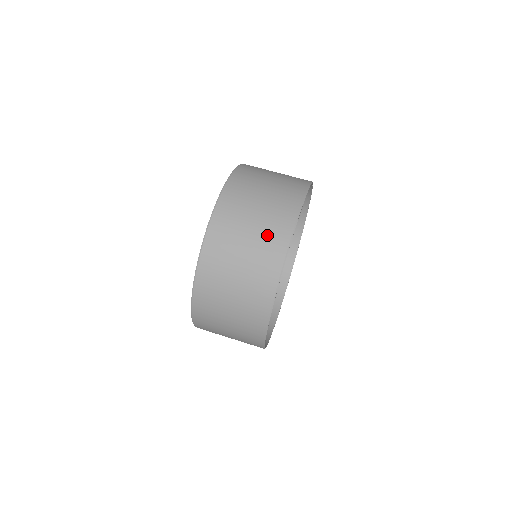
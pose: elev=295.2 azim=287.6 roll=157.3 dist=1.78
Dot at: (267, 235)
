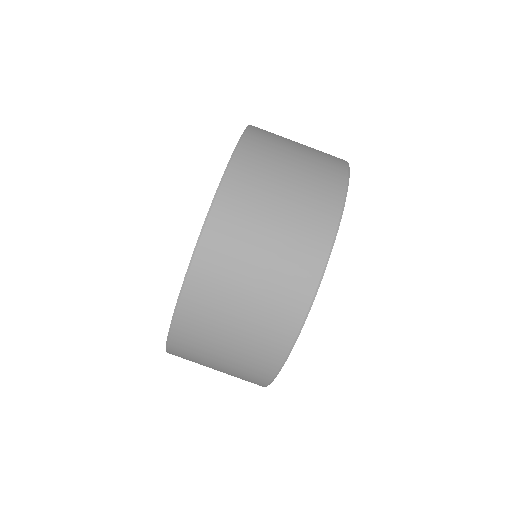
Dot at: (307, 208)
